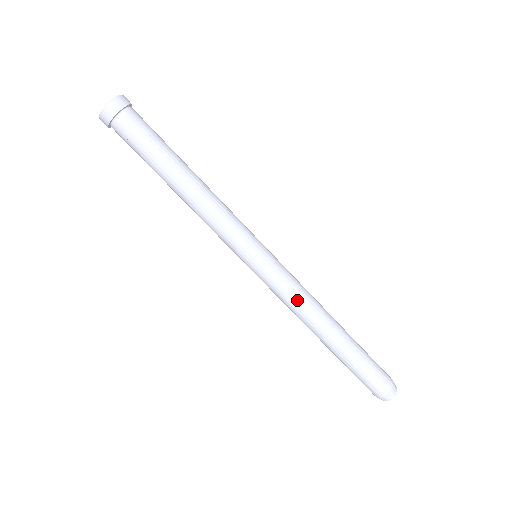
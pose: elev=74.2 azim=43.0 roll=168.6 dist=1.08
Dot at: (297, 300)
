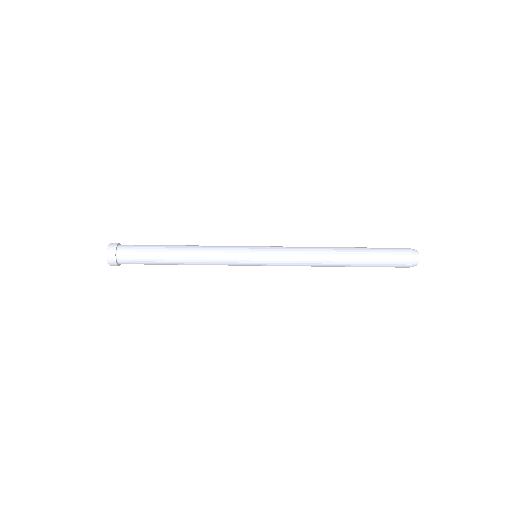
Dot at: (301, 252)
